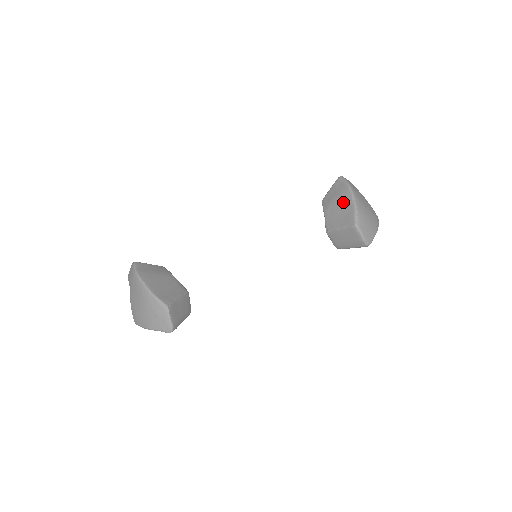
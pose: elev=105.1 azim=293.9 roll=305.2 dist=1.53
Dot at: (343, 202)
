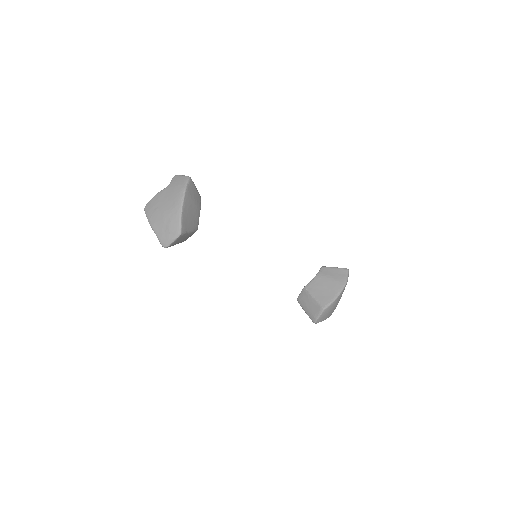
Dot at: (333, 287)
